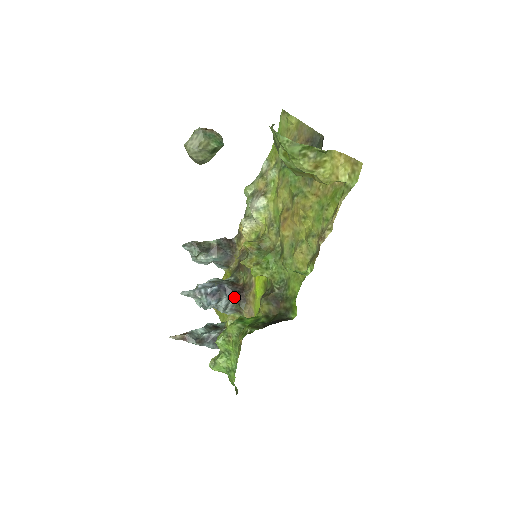
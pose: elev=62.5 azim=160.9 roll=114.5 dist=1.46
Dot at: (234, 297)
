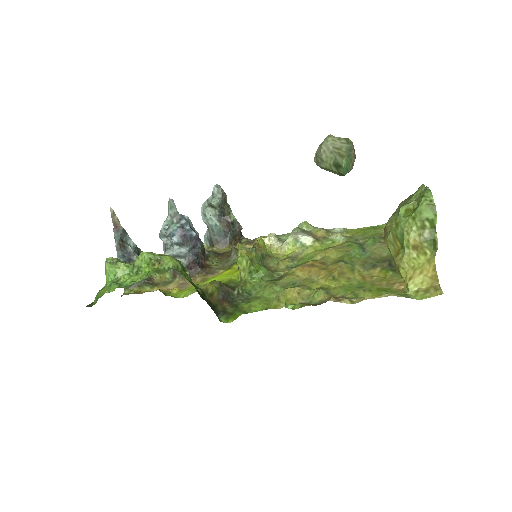
Dot at: (191, 260)
